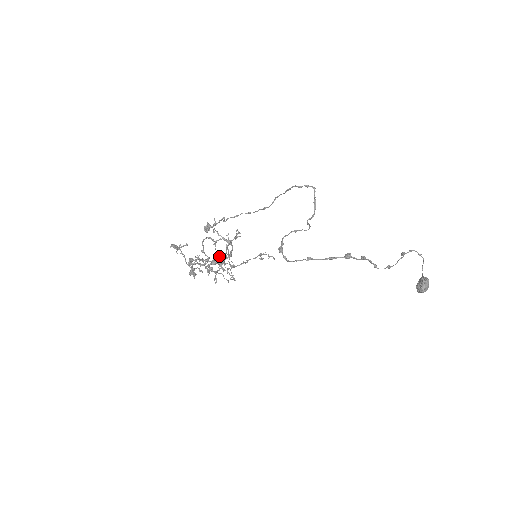
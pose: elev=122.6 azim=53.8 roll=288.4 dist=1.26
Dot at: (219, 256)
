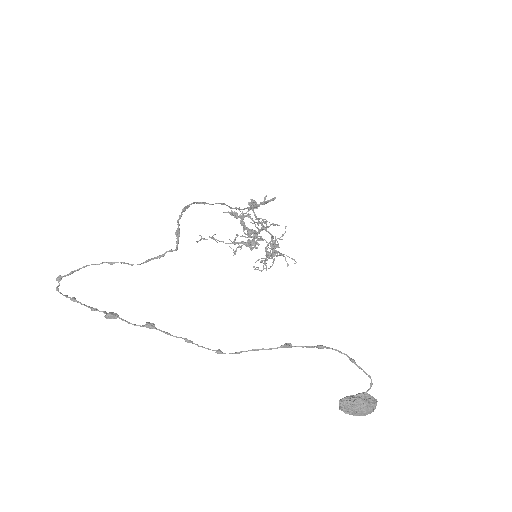
Dot at: occluded
